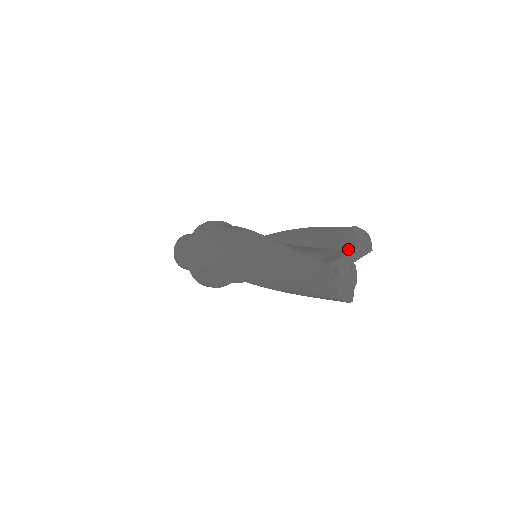
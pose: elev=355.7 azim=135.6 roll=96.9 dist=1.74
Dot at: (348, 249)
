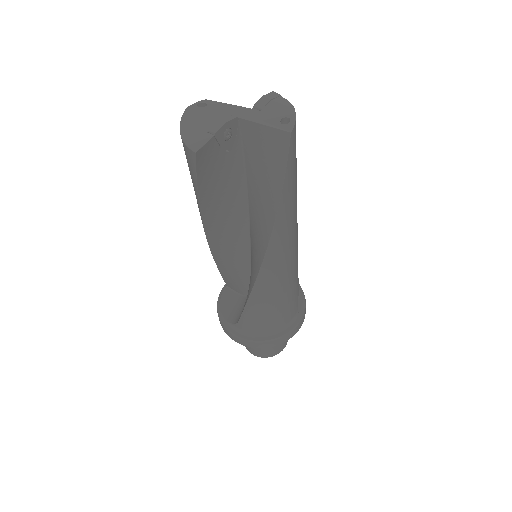
Dot at: occluded
